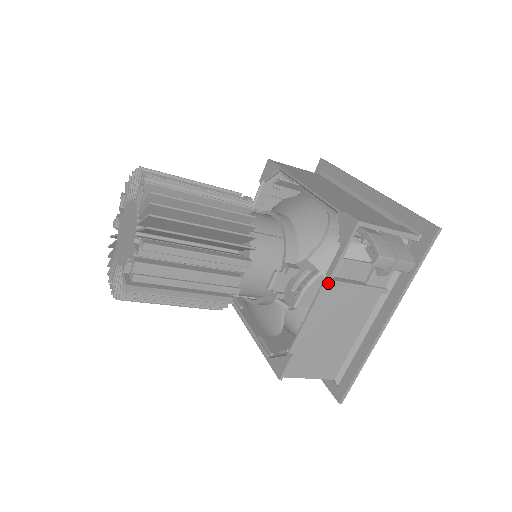
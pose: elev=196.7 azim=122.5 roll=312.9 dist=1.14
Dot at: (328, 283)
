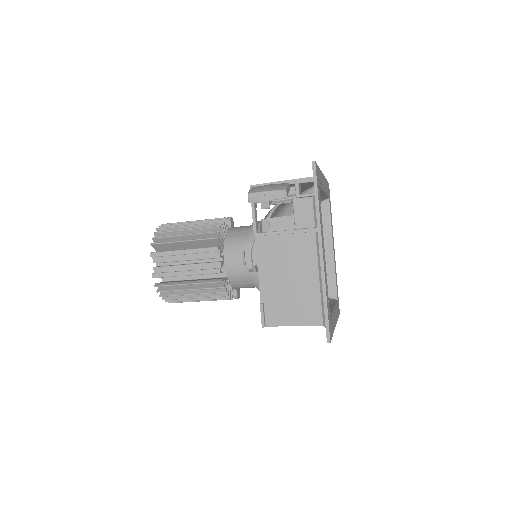
Dot at: (255, 236)
